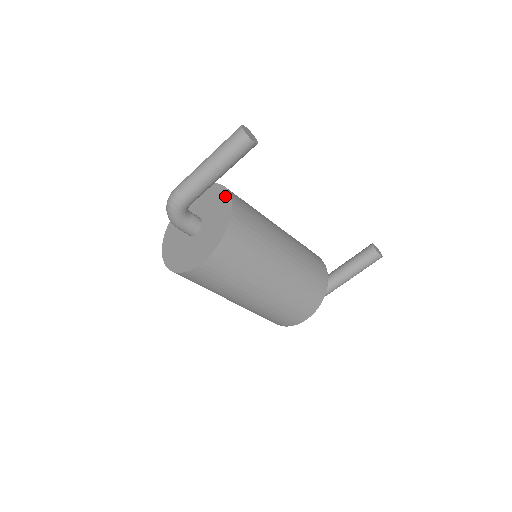
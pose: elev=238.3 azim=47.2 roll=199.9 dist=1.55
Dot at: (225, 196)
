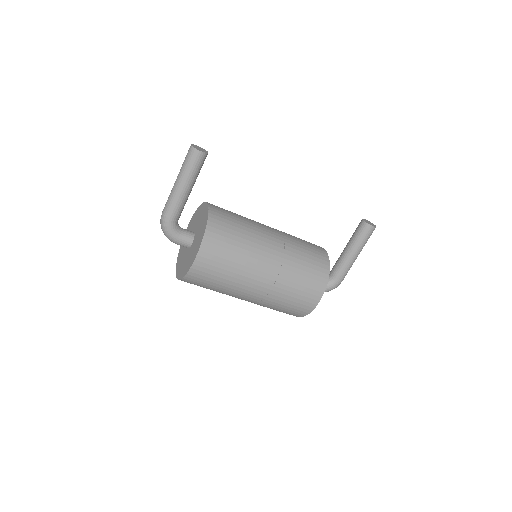
Dot at: (205, 207)
